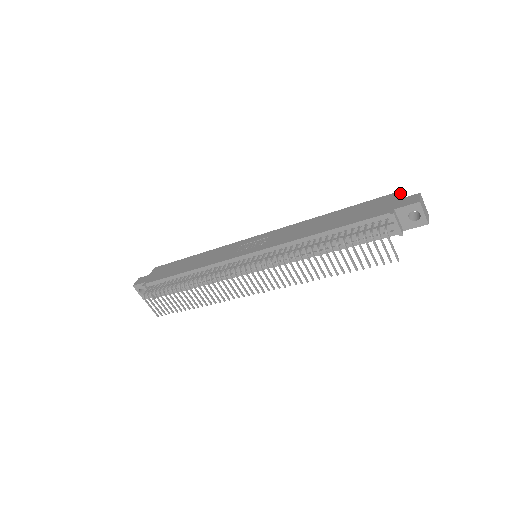
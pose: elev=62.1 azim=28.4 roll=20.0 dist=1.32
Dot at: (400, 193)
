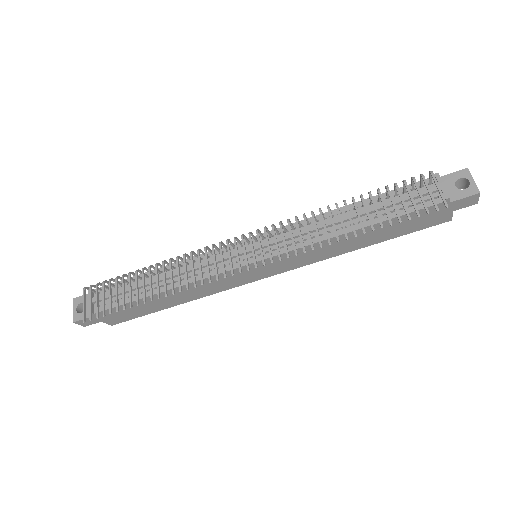
Dot at: occluded
